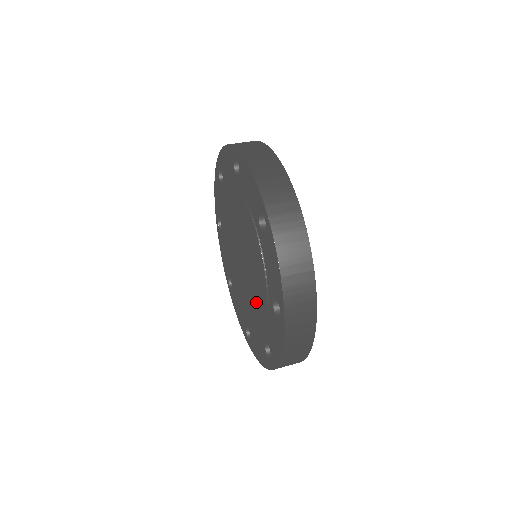
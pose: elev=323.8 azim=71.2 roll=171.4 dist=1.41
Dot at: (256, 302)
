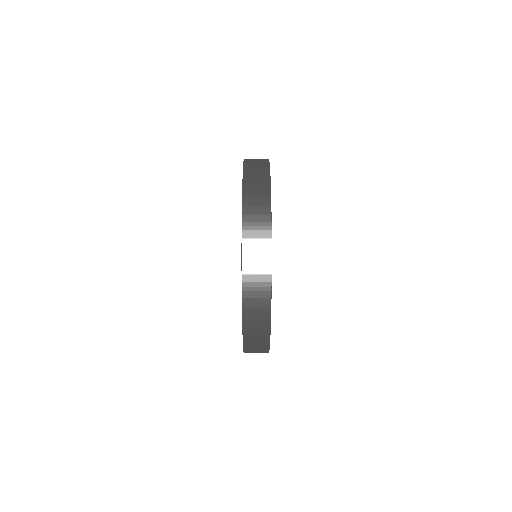
Dot at: occluded
